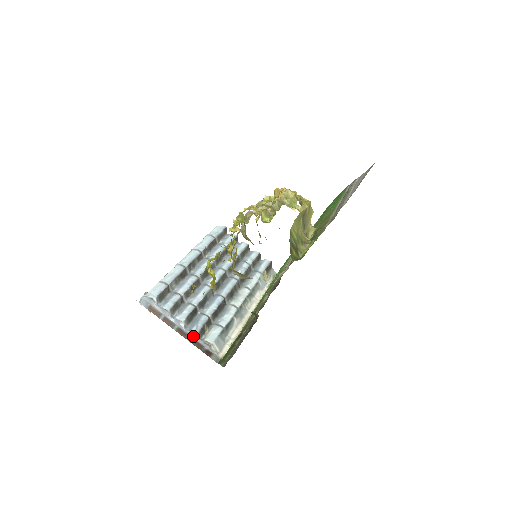
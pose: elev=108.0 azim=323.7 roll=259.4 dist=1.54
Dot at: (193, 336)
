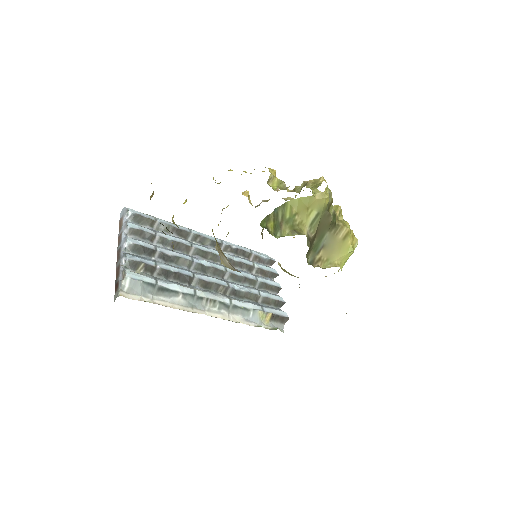
Dot at: (121, 260)
